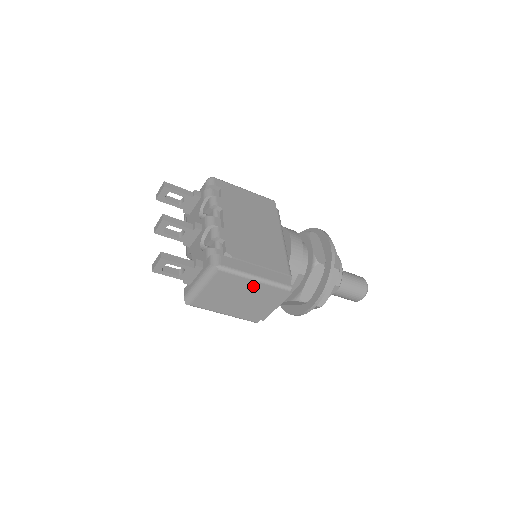
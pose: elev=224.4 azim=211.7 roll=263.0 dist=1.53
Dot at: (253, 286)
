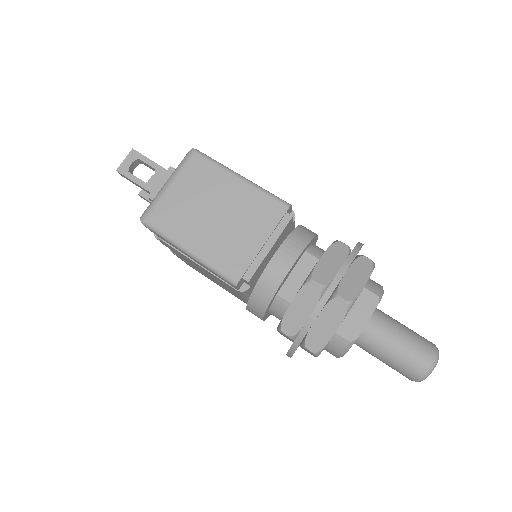
Dot at: (236, 190)
